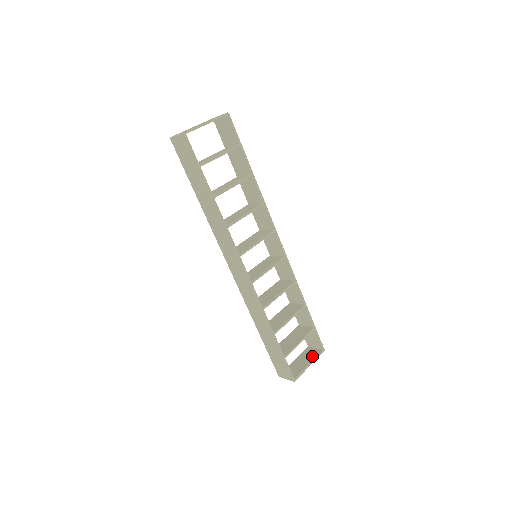
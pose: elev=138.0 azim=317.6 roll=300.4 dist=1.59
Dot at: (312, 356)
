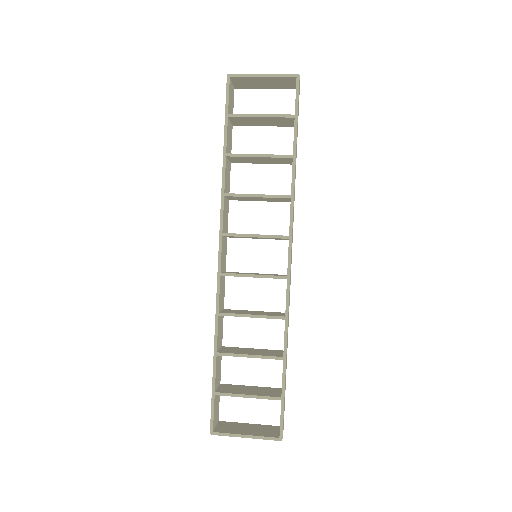
Dot at: (262, 433)
